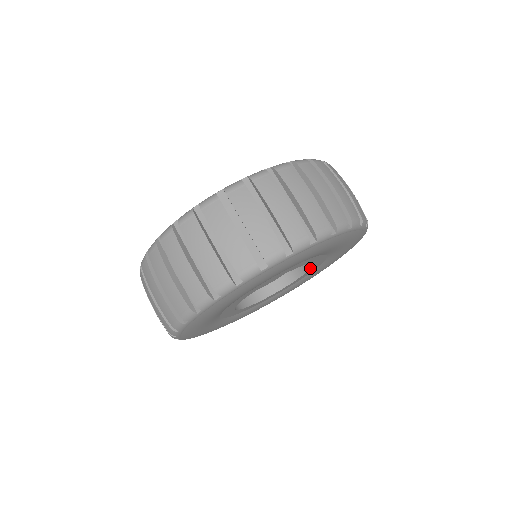
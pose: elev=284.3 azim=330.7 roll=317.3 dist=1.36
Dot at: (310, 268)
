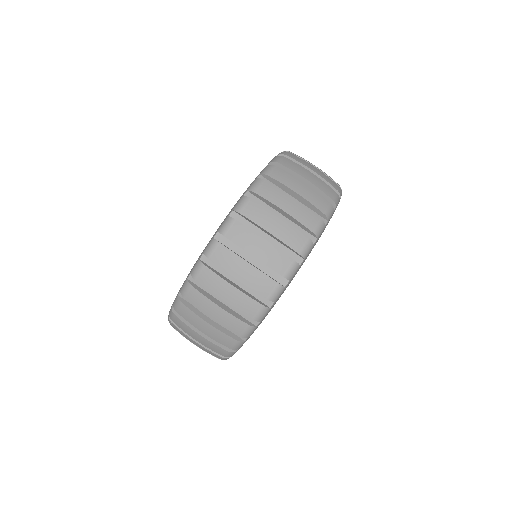
Dot at: occluded
